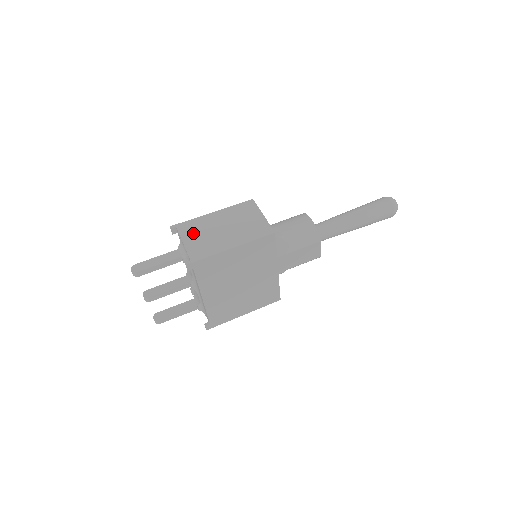
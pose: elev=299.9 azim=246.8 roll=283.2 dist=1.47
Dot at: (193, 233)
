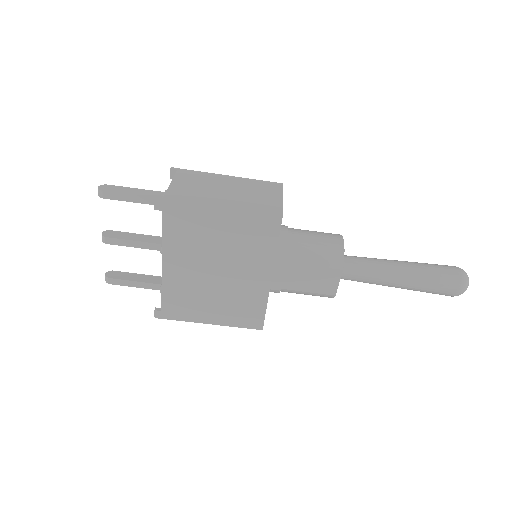
Dot at: (190, 180)
